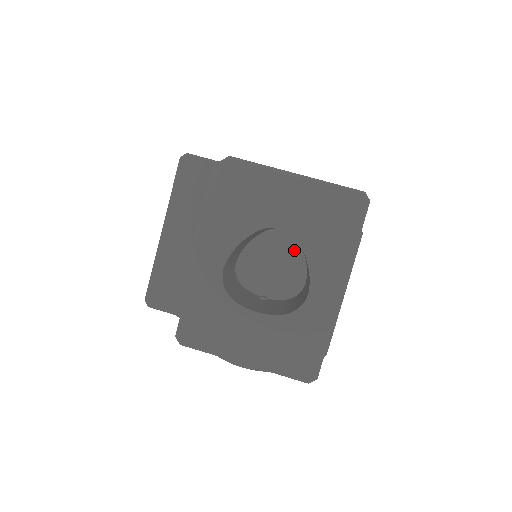
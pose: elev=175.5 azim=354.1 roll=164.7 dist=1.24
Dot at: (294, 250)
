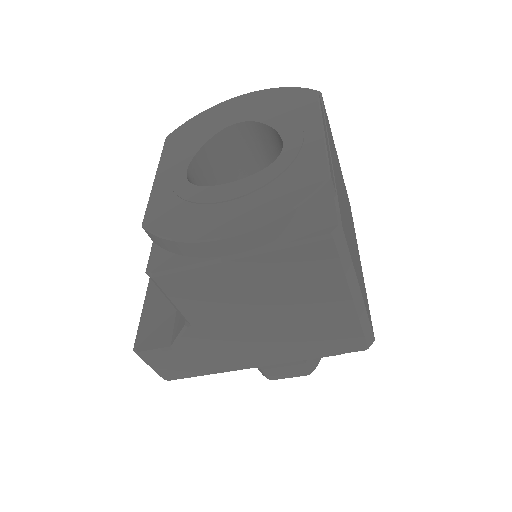
Dot at: occluded
